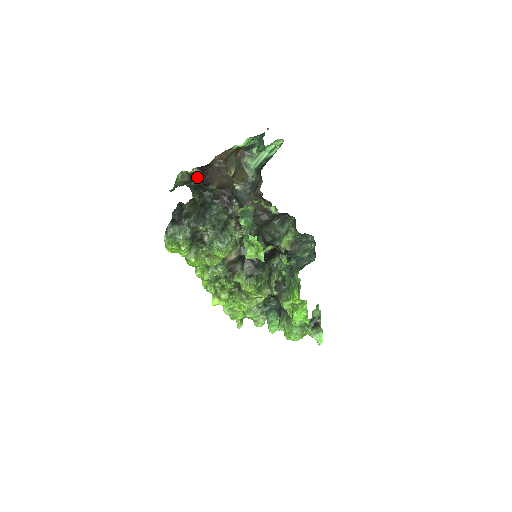
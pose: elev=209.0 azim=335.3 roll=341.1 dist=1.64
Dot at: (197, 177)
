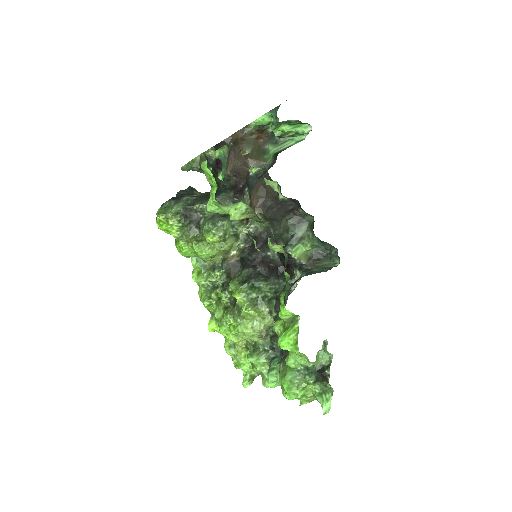
Dot at: (214, 161)
